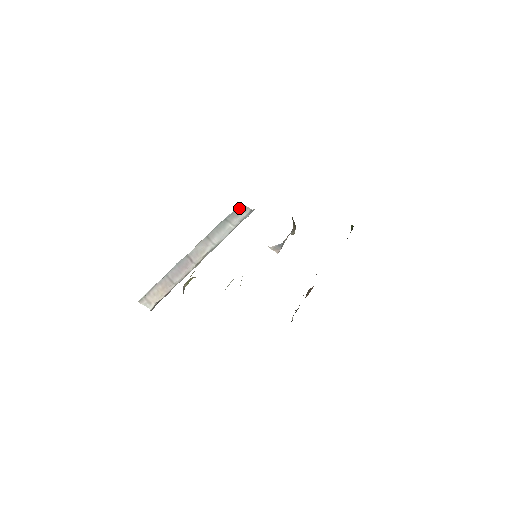
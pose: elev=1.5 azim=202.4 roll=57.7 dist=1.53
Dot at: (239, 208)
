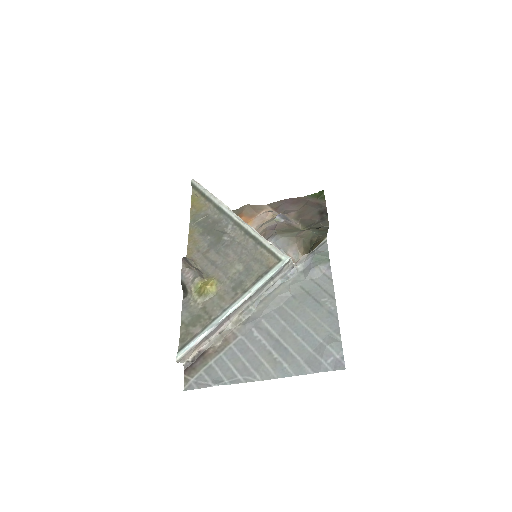
Dot at: (287, 264)
